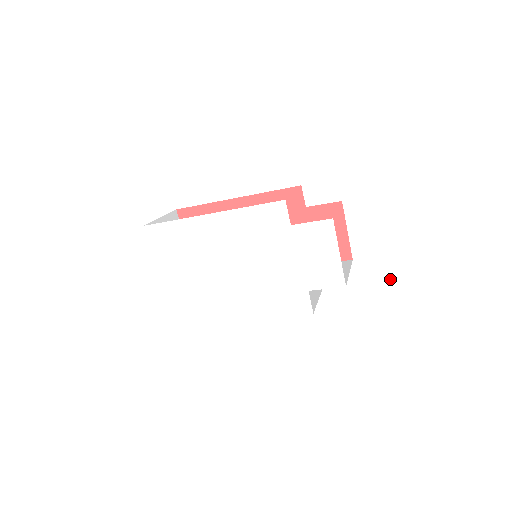
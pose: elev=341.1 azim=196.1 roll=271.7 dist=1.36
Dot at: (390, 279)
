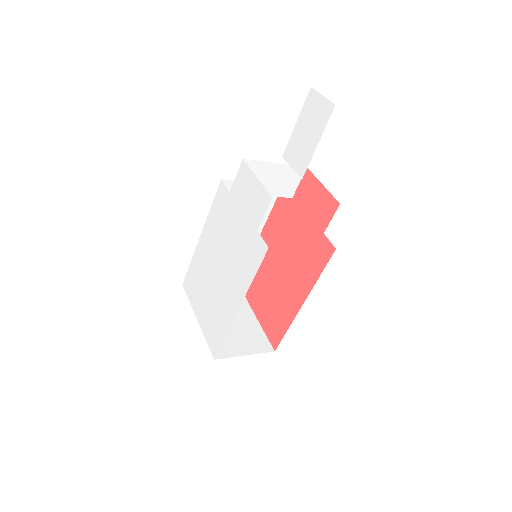
Dot at: (289, 156)
